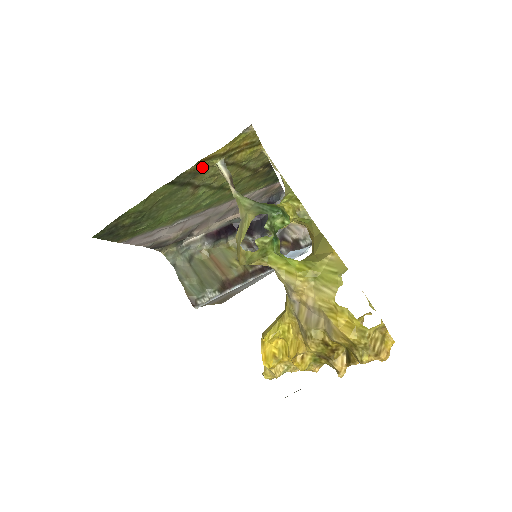
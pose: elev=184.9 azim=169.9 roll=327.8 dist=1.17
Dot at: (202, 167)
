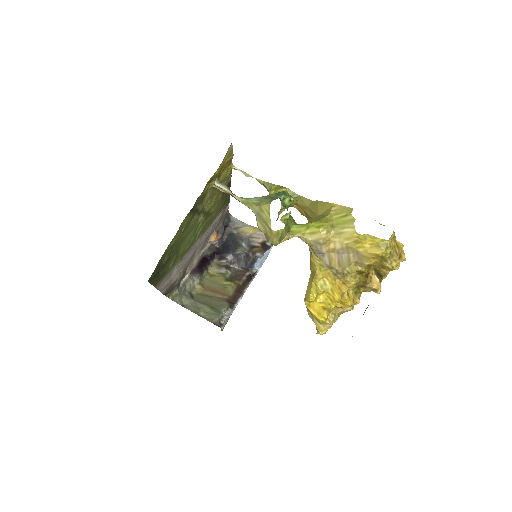
Dot at: (206, 191)
